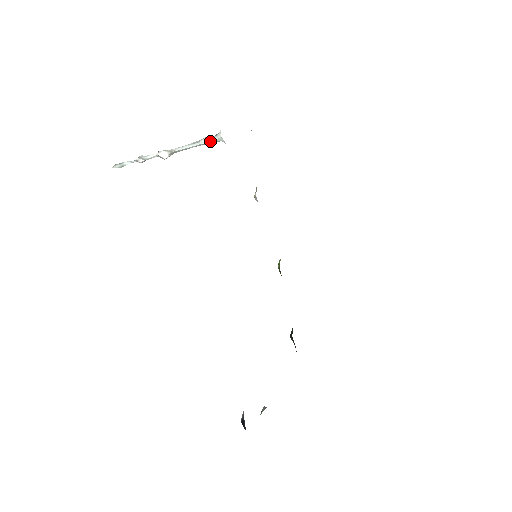
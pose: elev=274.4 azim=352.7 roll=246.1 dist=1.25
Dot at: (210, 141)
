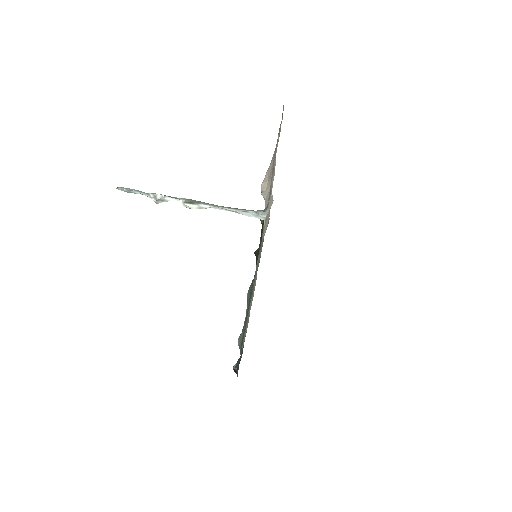
Dot at: (249, 216)
